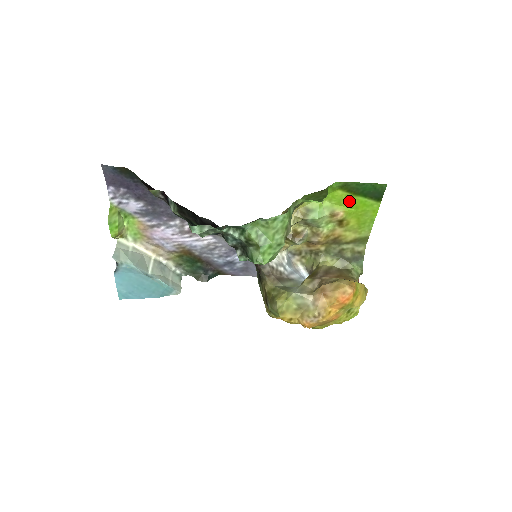
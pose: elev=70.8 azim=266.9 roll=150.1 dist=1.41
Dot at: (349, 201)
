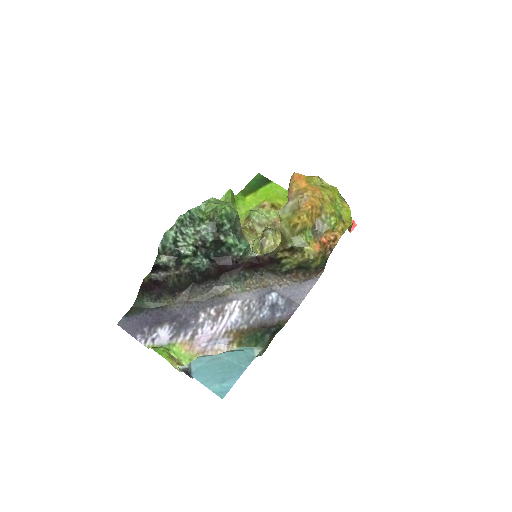
Dot at: (259, 197)
